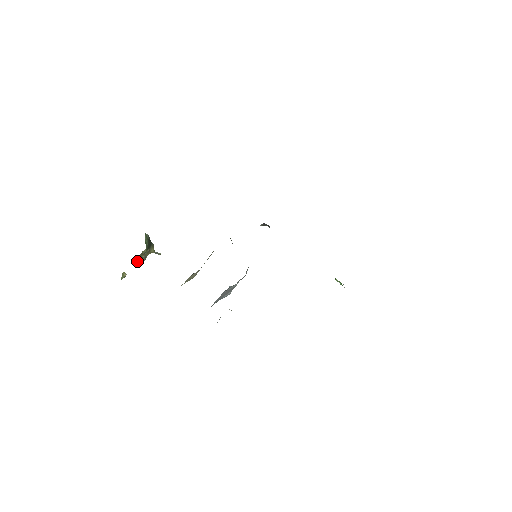
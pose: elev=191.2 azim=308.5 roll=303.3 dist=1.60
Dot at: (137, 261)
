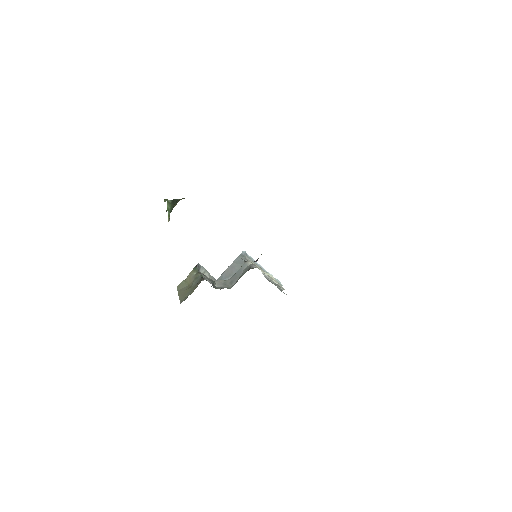
Dot at: occluded
